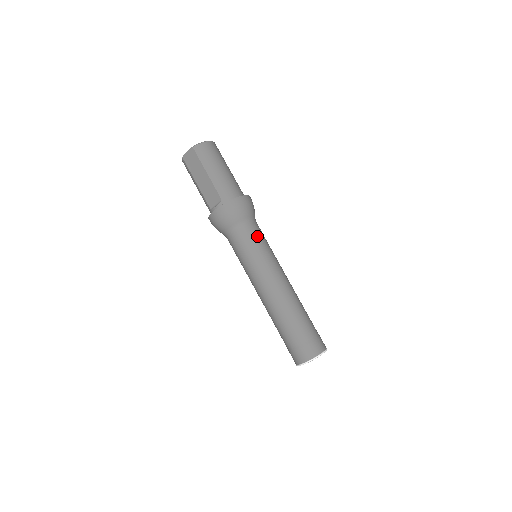
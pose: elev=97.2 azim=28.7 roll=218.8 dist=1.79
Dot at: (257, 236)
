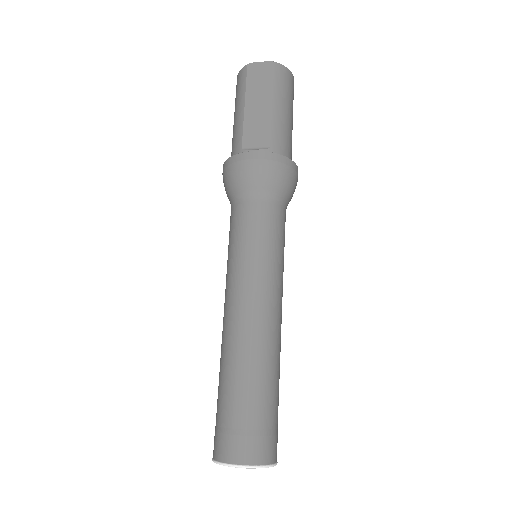
Dot at: (282, 229)
